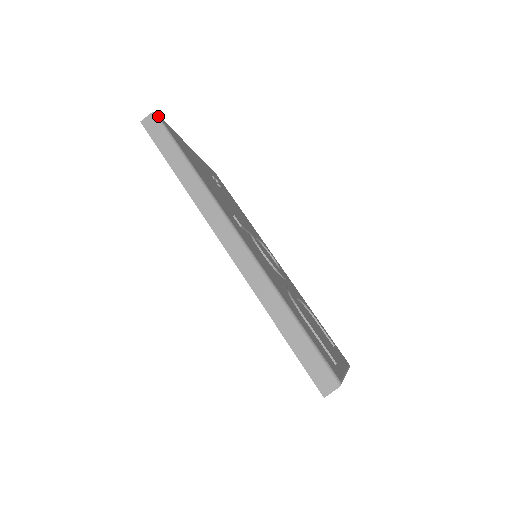
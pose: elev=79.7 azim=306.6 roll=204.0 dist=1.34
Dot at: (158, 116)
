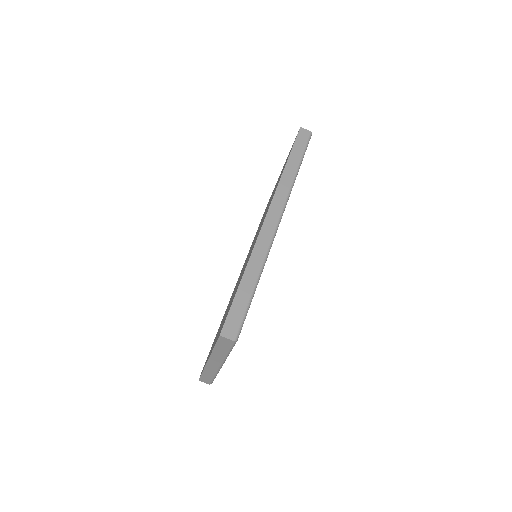
Dot at: occluded
